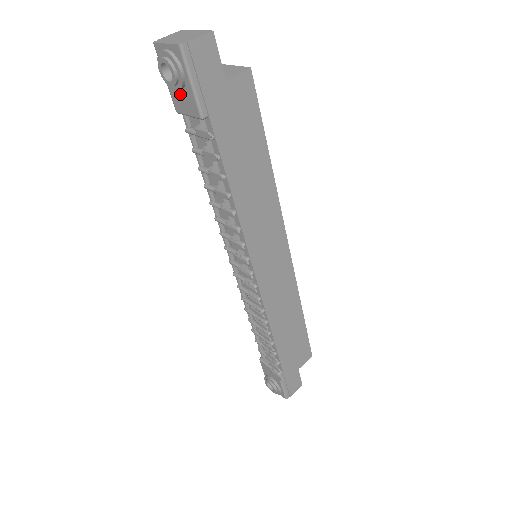
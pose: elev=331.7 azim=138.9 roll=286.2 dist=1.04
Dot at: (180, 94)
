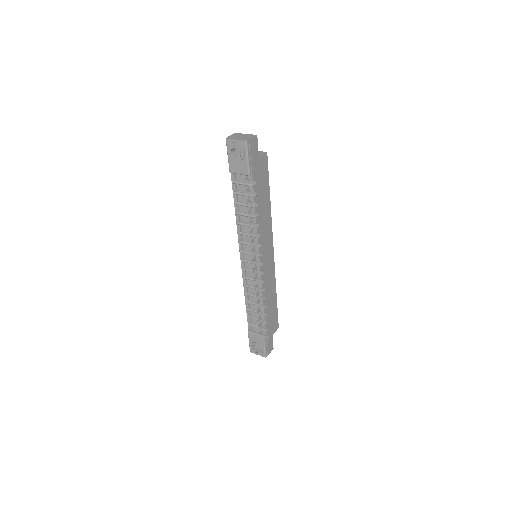
Dot at: (237, 163)
